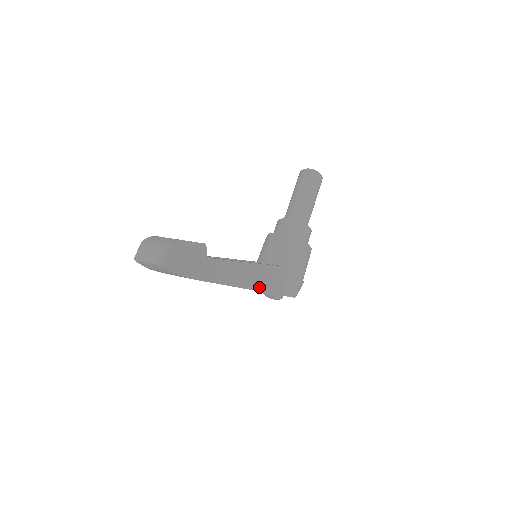
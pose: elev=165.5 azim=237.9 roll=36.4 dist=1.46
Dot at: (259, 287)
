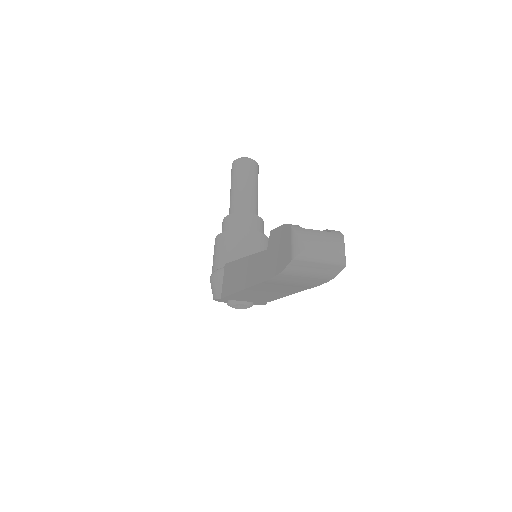
Dot at: occluded
